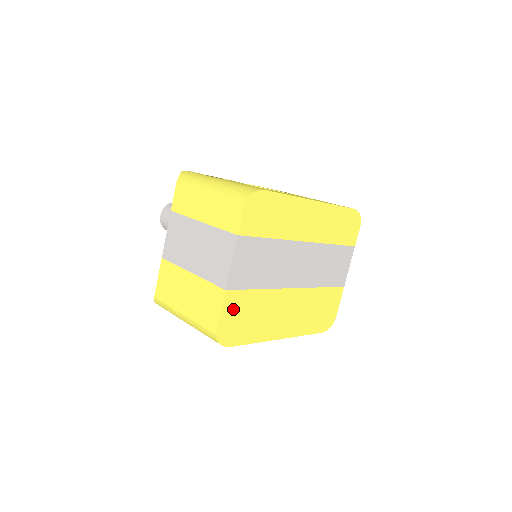
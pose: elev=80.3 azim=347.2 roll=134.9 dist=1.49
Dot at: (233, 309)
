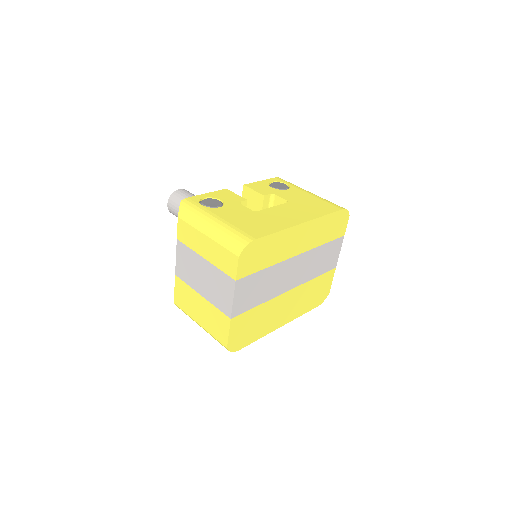
Dot at: (239, 327)
